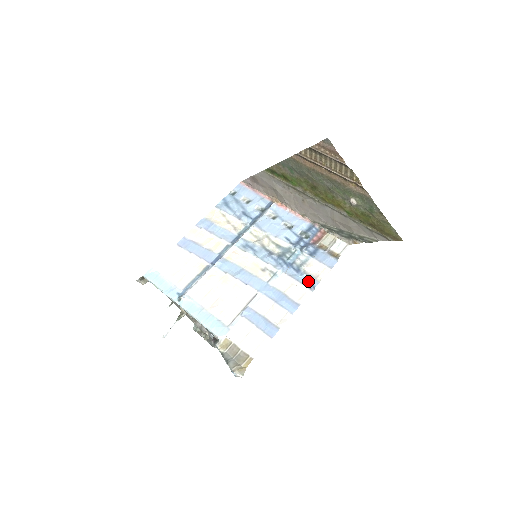
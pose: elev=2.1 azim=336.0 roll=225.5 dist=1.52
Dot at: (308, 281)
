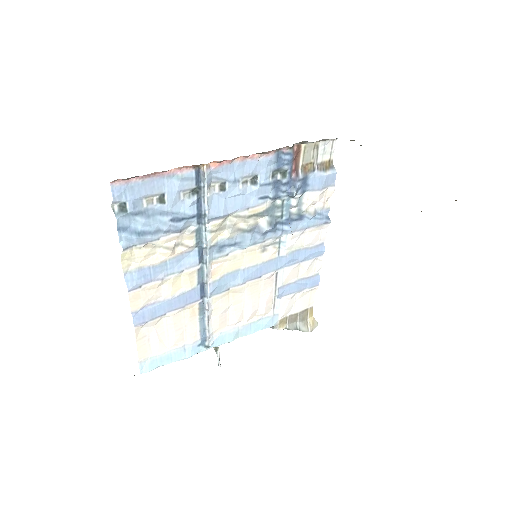
Dot at: (319, 219)
